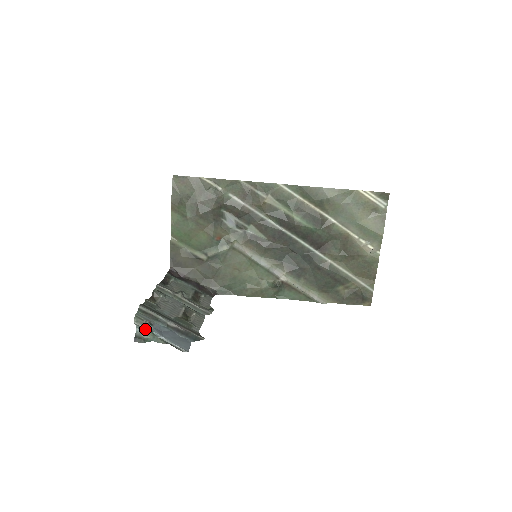
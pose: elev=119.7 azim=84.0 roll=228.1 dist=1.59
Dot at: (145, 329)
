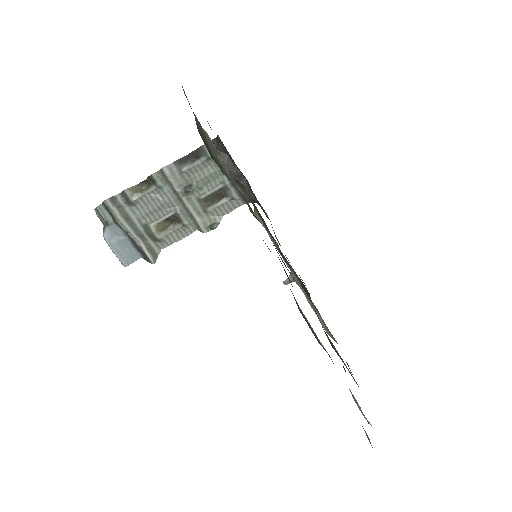
Dot at: occluded
